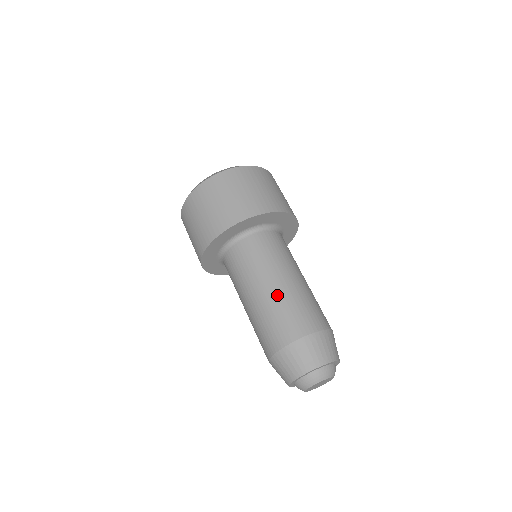
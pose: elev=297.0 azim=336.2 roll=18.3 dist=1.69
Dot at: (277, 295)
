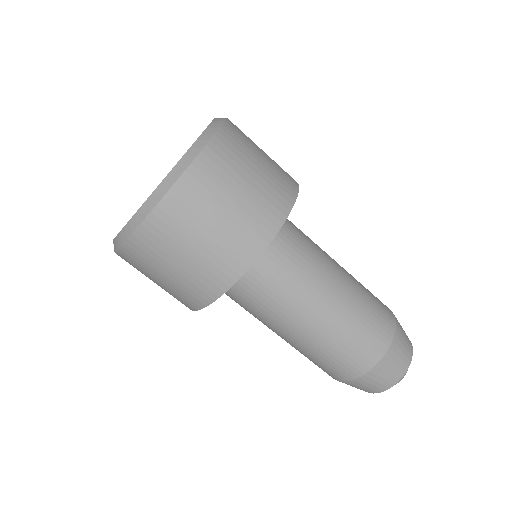
Dot at: (298, 346)
